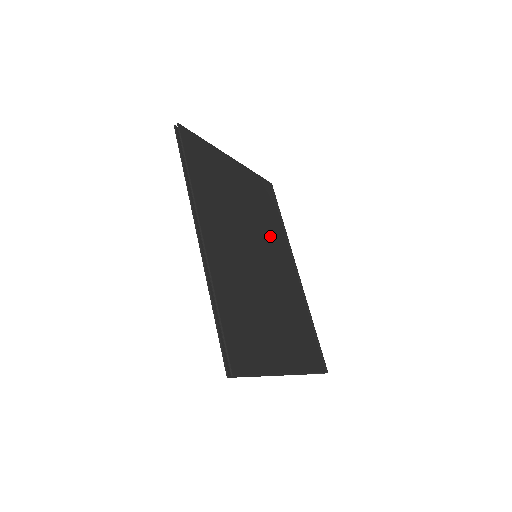
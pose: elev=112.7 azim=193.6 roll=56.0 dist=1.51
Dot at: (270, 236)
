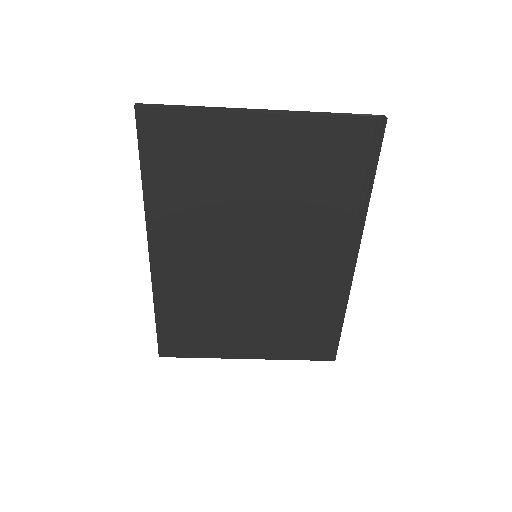
Dot at: (306, 226)
